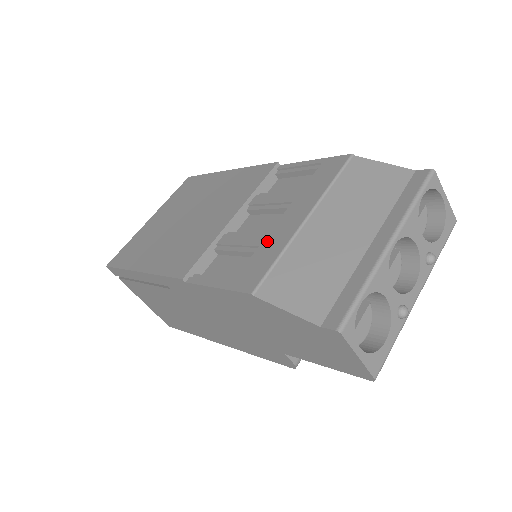
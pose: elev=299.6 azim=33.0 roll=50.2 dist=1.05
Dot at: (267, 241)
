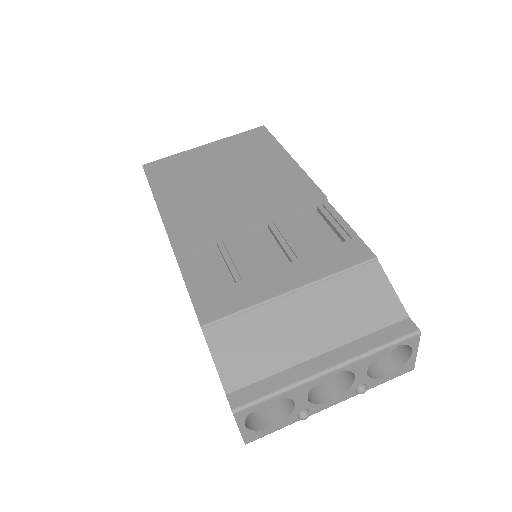
Dot at: (251, 282)
